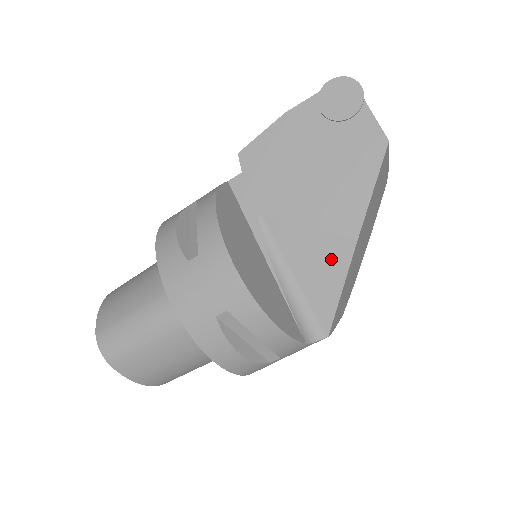
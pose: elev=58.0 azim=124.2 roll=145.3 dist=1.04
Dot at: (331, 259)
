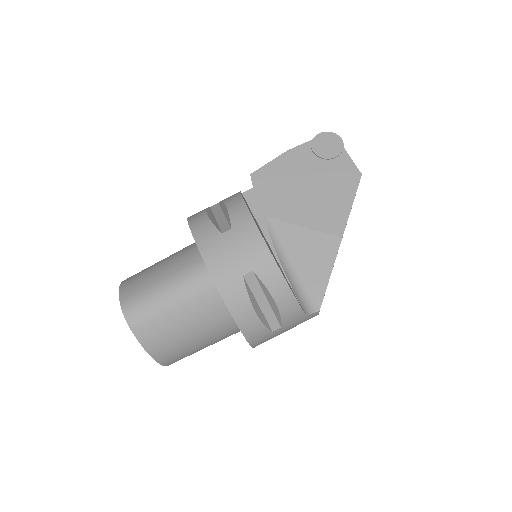
Dot at: (322, 251)
